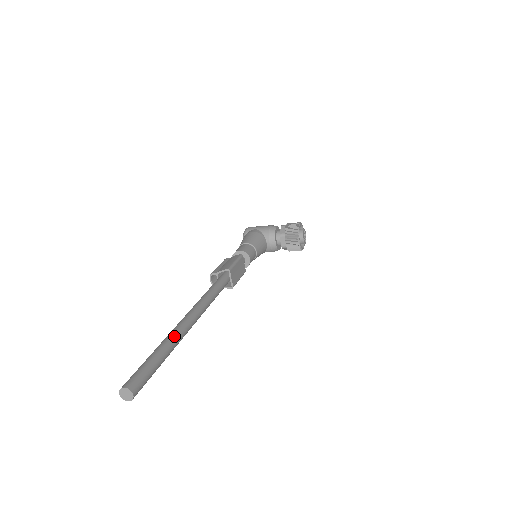
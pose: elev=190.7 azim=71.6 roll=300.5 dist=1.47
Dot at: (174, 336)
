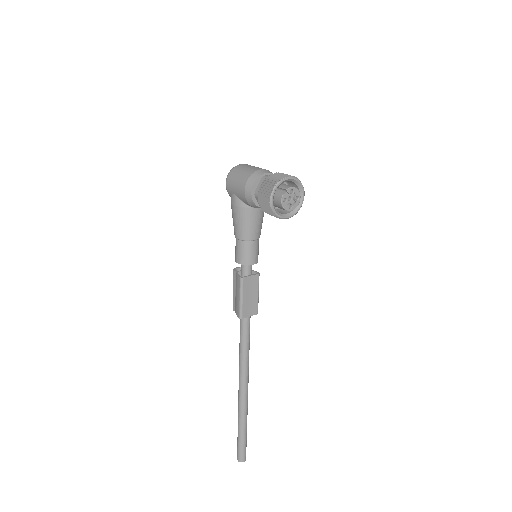
Dot at: (241, 415)
